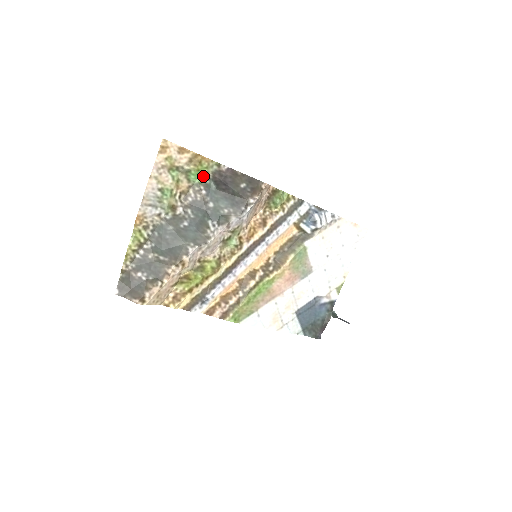
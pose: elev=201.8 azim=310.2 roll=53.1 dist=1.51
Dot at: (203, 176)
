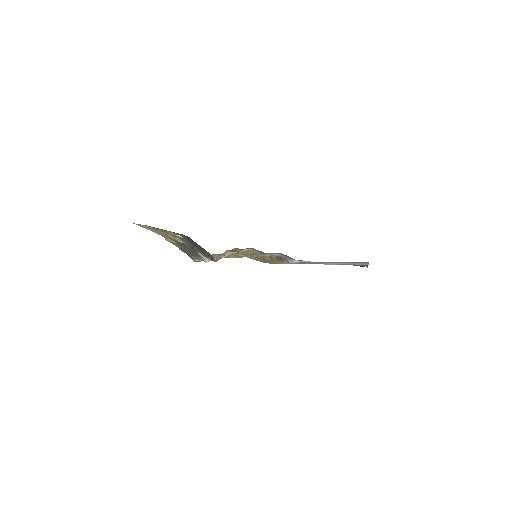
Dot at: occluded
